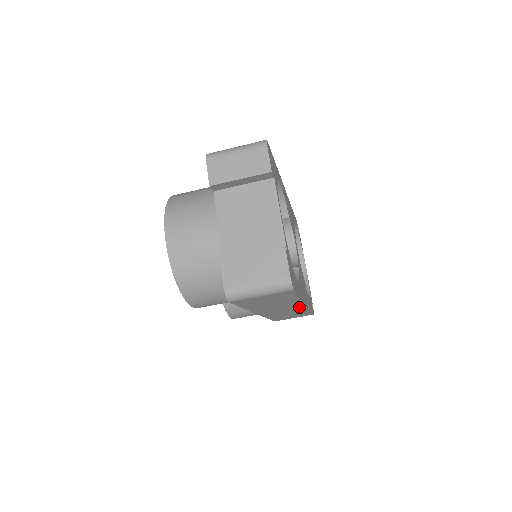
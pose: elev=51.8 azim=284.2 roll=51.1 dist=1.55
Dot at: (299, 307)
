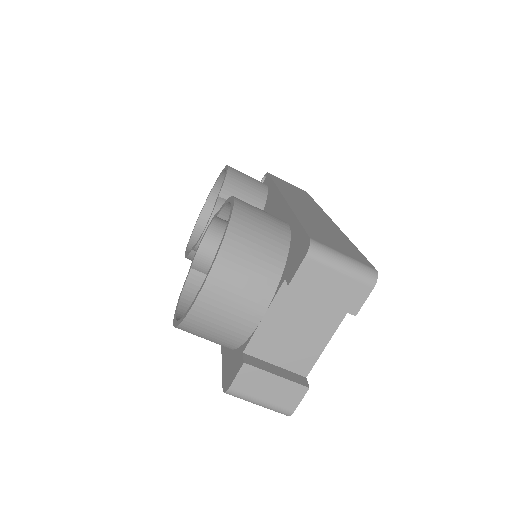
Dot at: occluded
